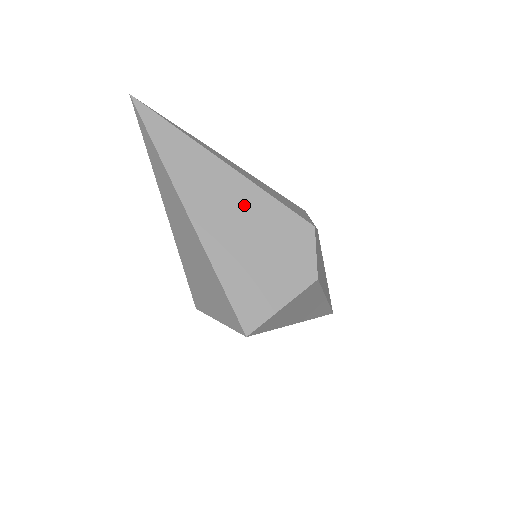
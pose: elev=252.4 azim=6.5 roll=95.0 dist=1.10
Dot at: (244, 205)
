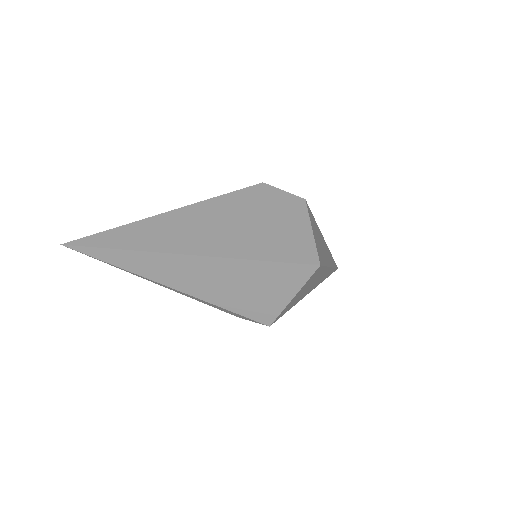
Dot at: (212, 216)
